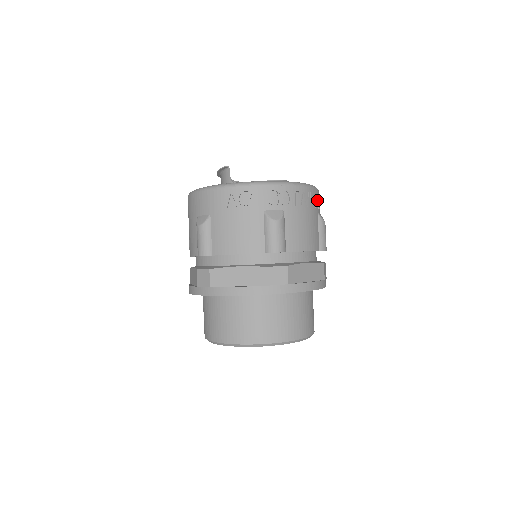
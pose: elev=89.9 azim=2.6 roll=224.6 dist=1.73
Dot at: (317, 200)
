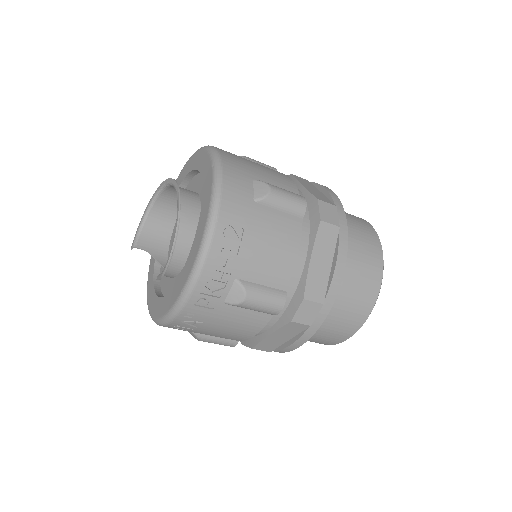
Dot at: (206, 297)
